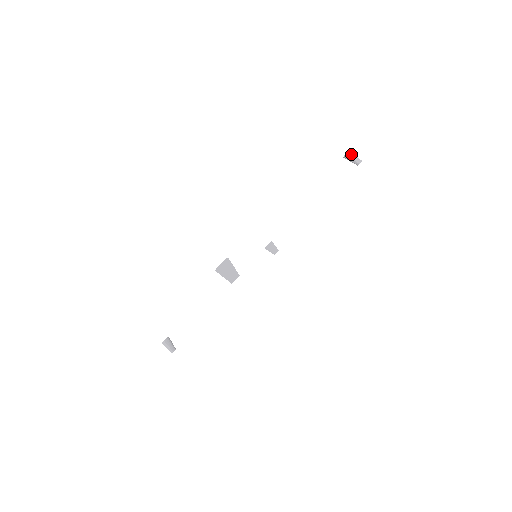
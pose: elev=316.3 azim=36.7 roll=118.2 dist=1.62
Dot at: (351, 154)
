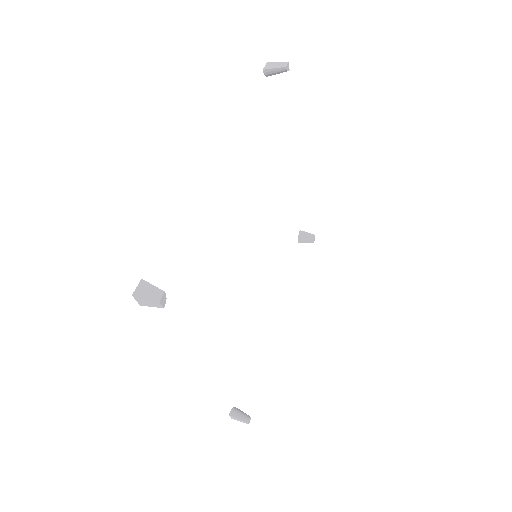
Dot at: (270, 65)
